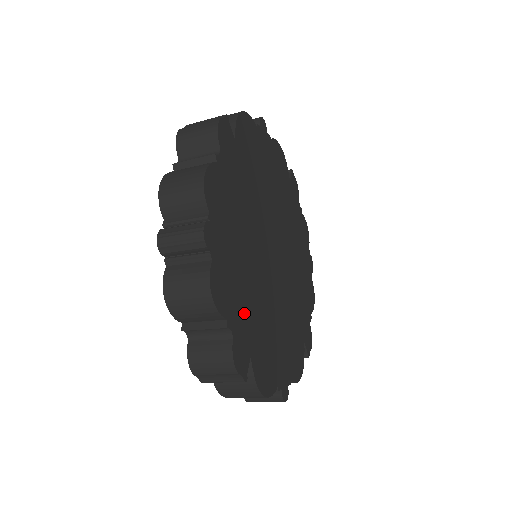
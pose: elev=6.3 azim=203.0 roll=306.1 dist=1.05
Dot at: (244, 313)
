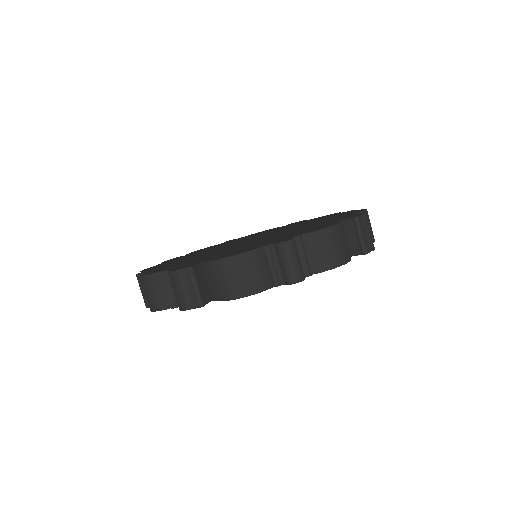
Dot at: occluded
